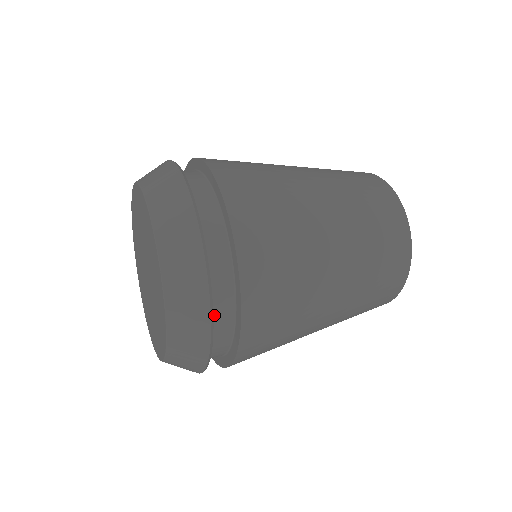
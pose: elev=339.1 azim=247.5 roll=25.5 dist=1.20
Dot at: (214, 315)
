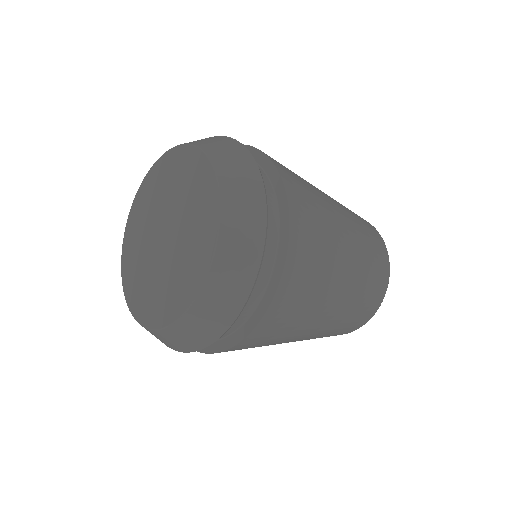
Dot at: occluded
